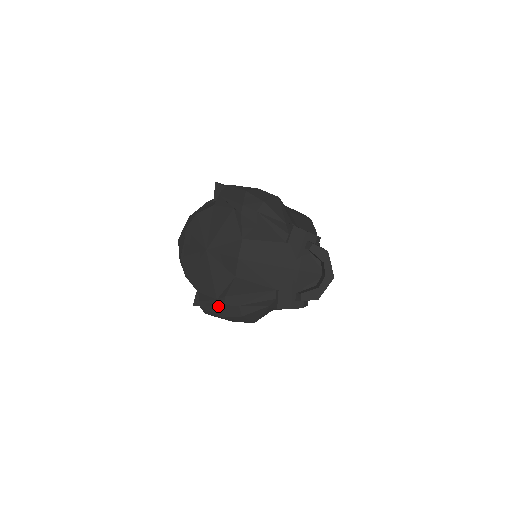
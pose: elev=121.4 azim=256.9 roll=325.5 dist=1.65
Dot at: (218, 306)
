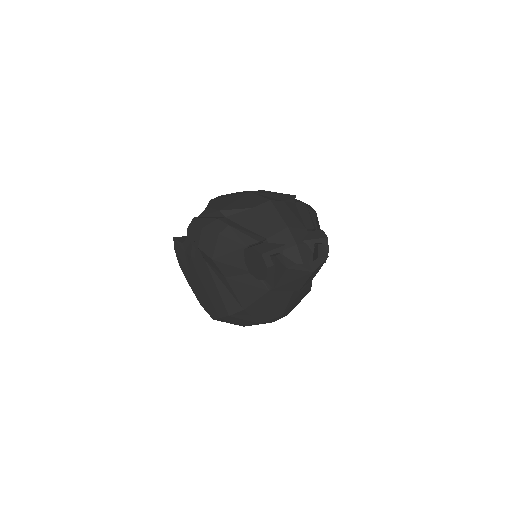
Dot at: (211, 218)
